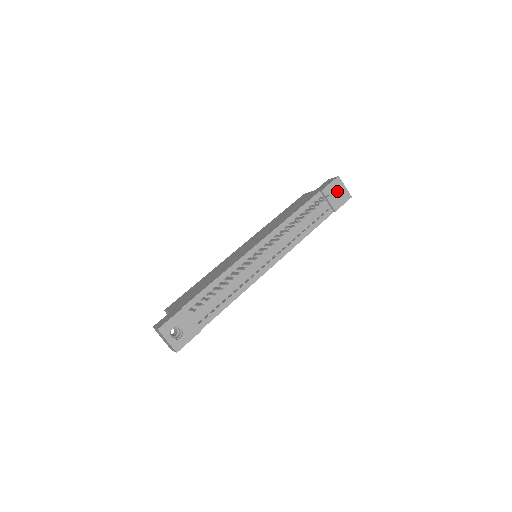
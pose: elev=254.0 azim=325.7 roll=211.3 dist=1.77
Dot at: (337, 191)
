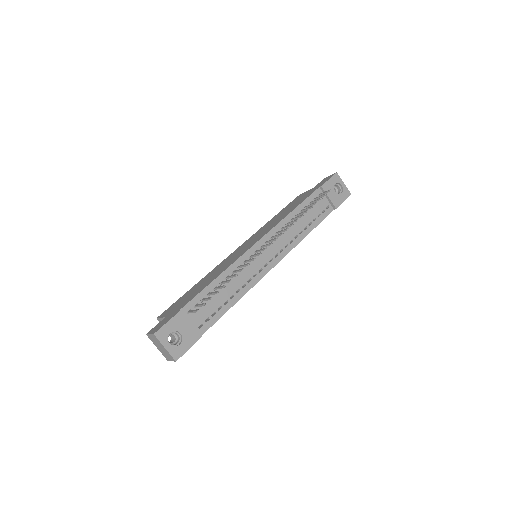
Dot at: (335, 189)
